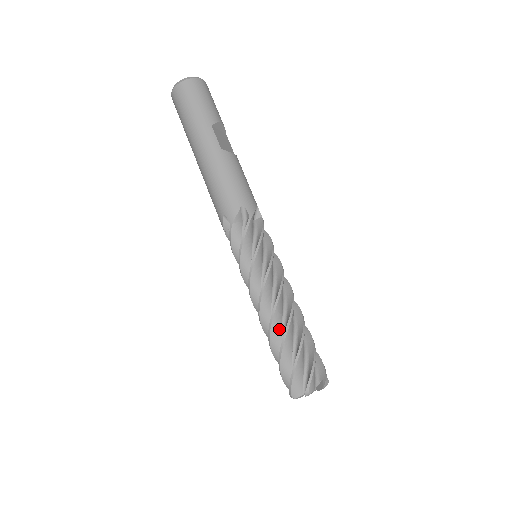
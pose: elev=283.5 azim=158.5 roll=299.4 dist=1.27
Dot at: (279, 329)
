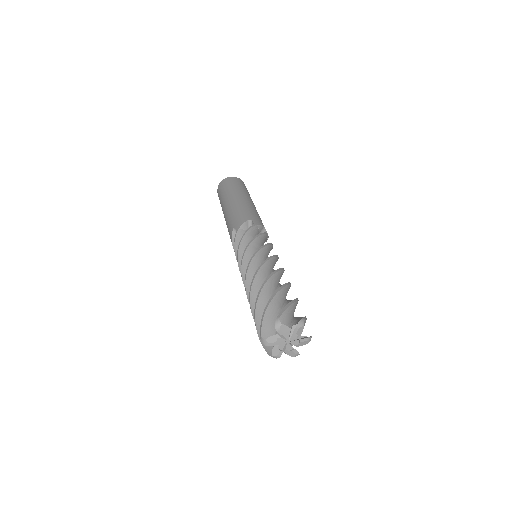
Dot at: (277, 283)
